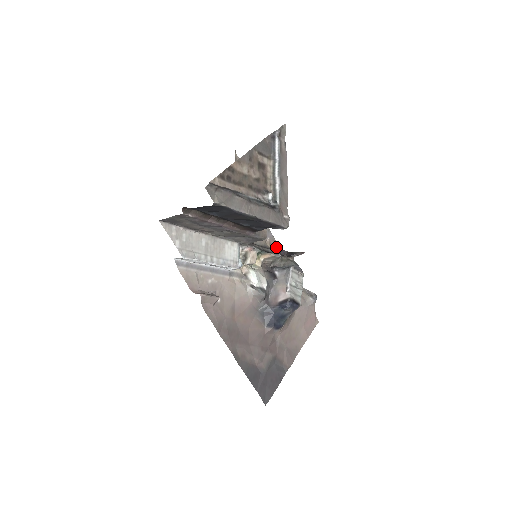
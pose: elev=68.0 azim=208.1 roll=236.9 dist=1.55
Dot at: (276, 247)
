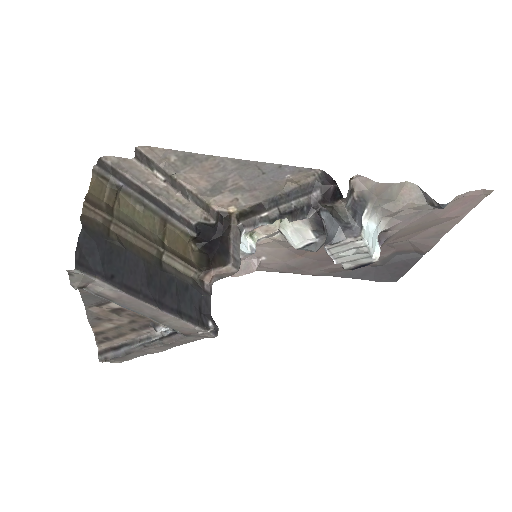
Dot at: (314, 174)
